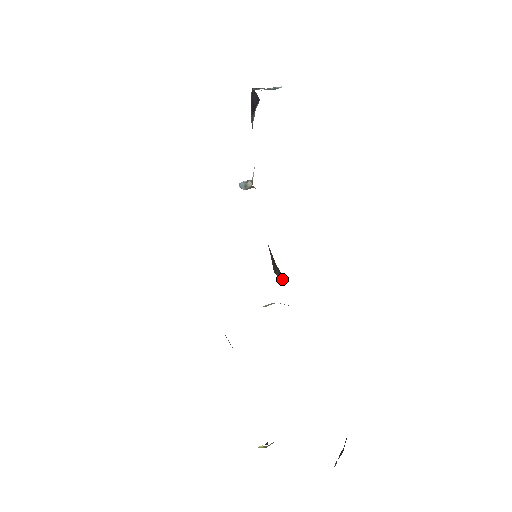
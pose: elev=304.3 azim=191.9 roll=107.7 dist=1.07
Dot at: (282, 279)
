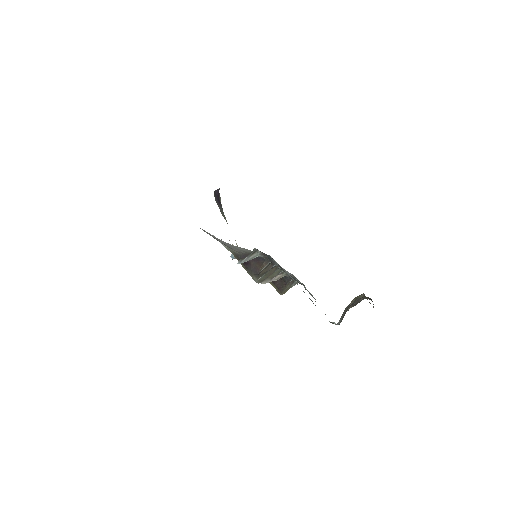
Dot at: (285, 286)
